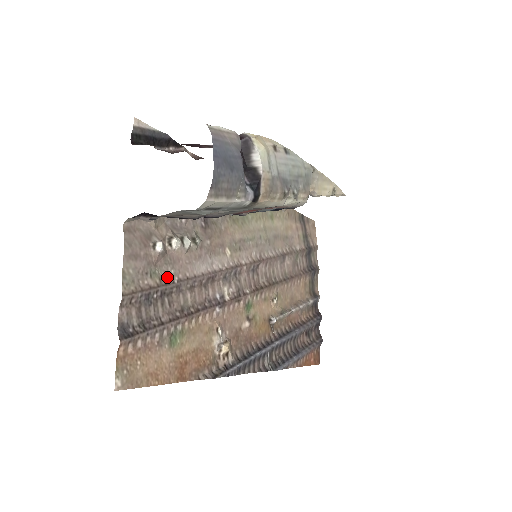
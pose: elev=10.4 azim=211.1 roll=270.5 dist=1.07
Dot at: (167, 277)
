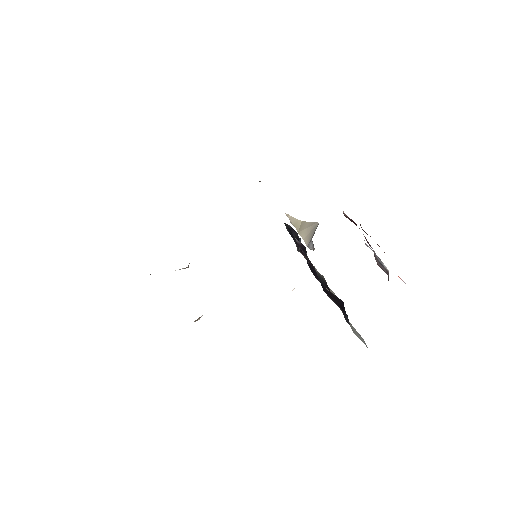
Dot at: occluded
